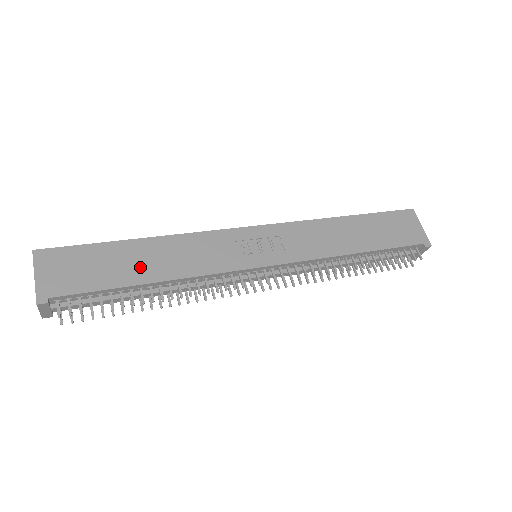
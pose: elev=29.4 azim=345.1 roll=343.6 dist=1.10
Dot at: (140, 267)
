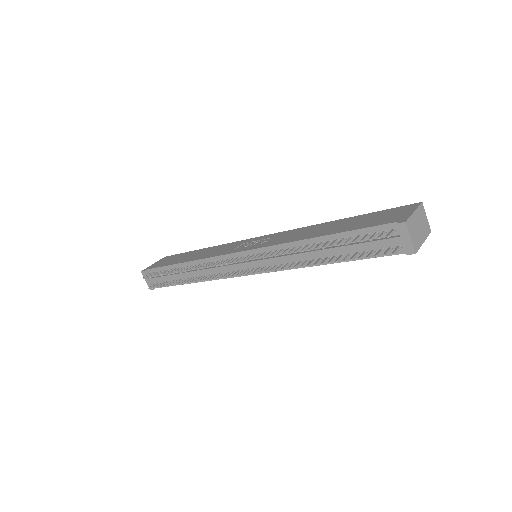
Dot at: (188, 258)
